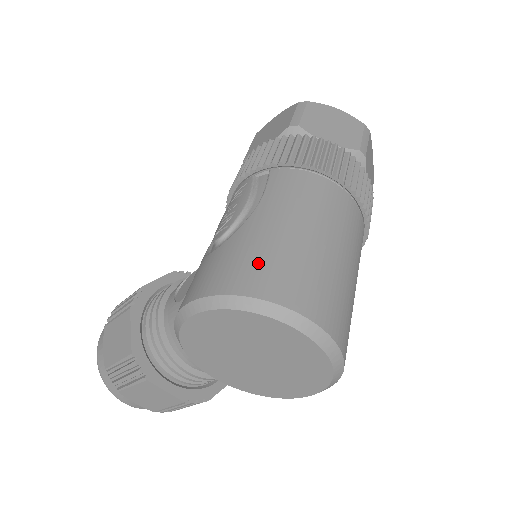
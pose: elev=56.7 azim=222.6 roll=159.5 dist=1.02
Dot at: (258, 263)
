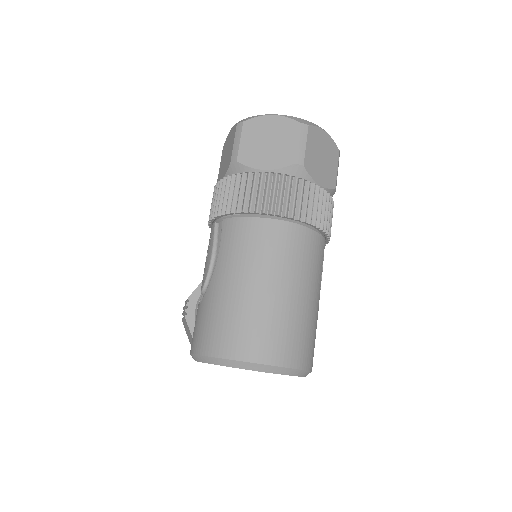
Dot at: (218, 326)
